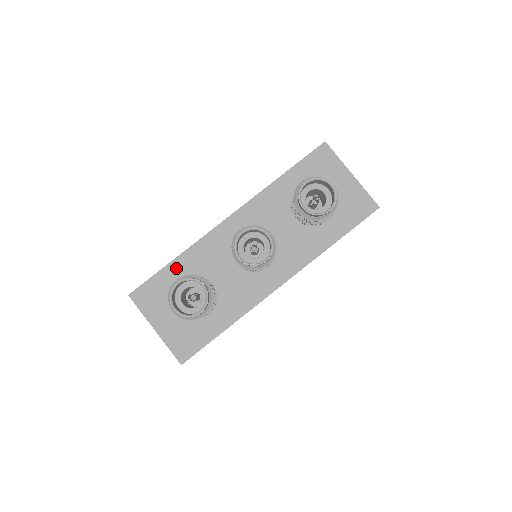
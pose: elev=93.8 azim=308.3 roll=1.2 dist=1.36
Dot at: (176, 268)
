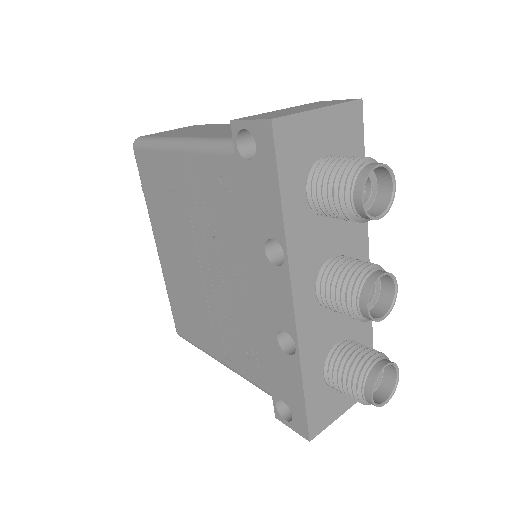
Dot at: (311, 382)
